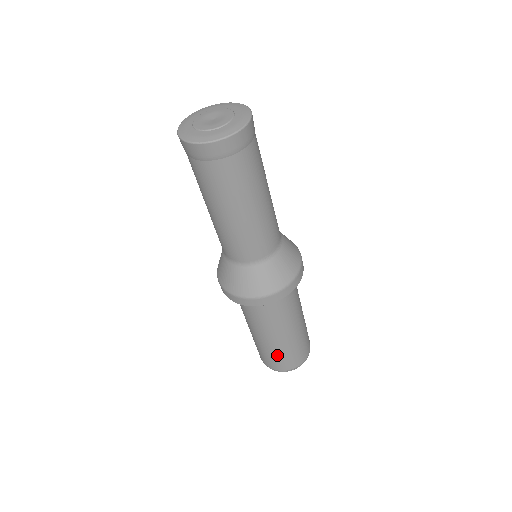
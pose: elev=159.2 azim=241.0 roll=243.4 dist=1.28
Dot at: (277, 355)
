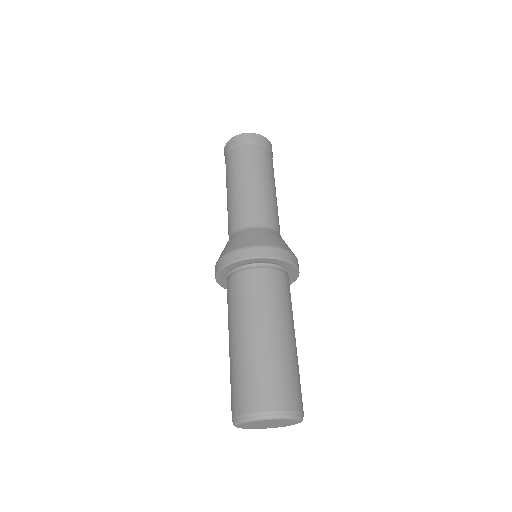
Dot at: (251, 372)
